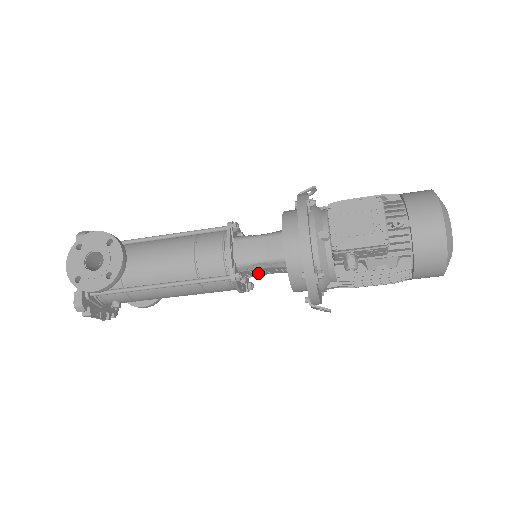
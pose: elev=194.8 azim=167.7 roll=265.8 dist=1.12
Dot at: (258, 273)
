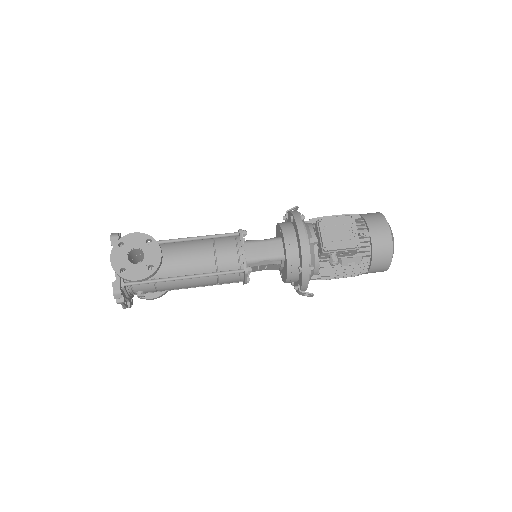
Dot at: (258, 269)
